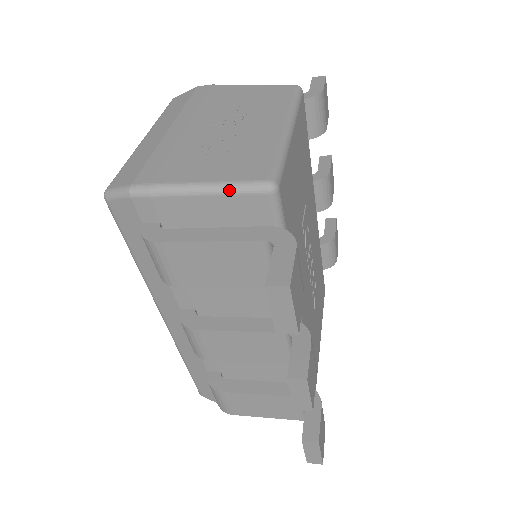
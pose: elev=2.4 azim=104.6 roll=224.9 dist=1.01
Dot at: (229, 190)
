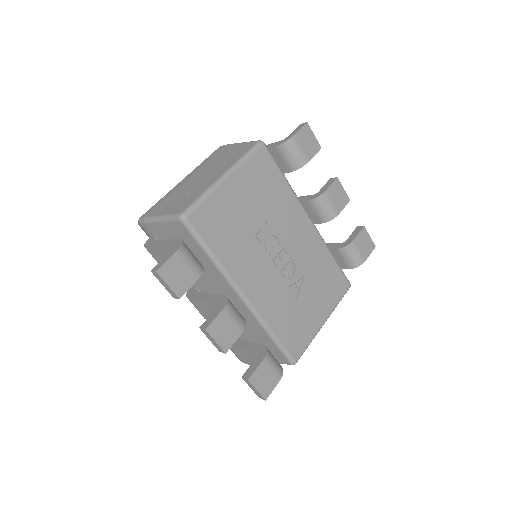
Dot at: (167, 219)
